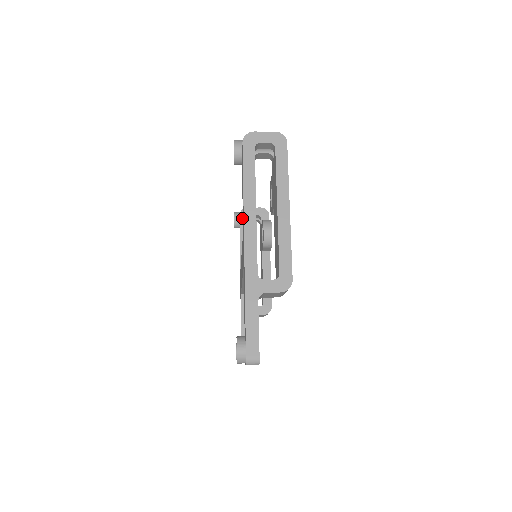
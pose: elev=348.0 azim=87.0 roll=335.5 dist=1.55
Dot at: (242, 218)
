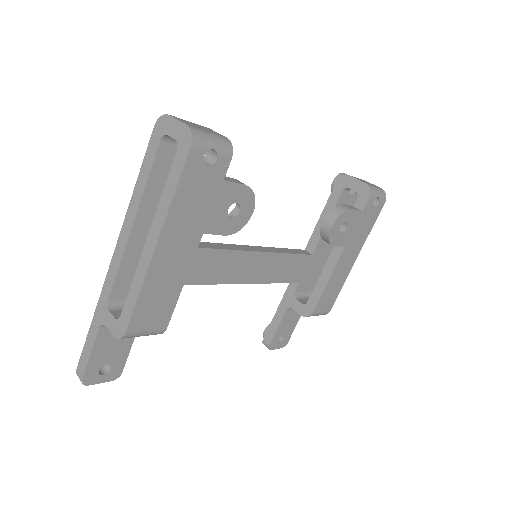
Dot at: (337, 187)
